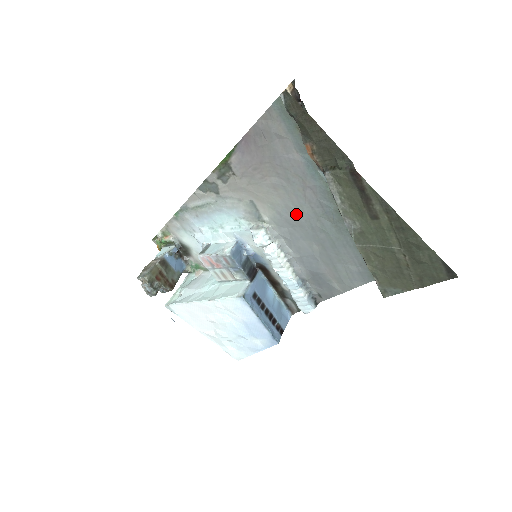
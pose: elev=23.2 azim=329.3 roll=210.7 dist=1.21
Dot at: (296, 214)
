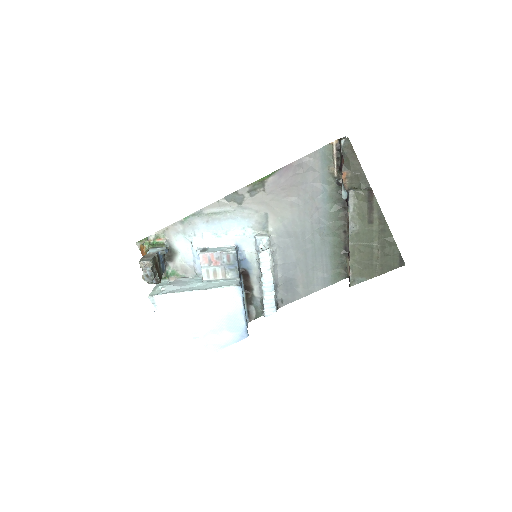
Dot at: (298, 227)
